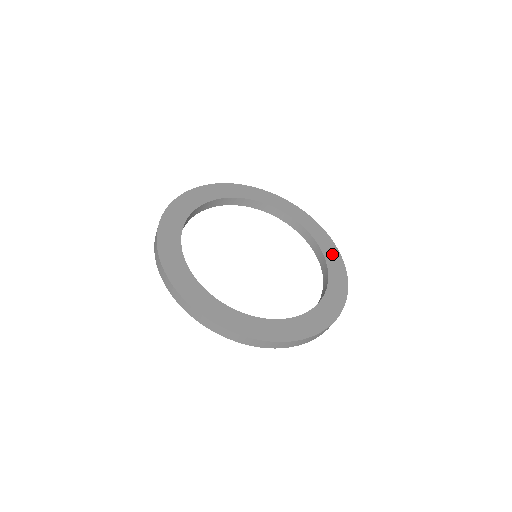
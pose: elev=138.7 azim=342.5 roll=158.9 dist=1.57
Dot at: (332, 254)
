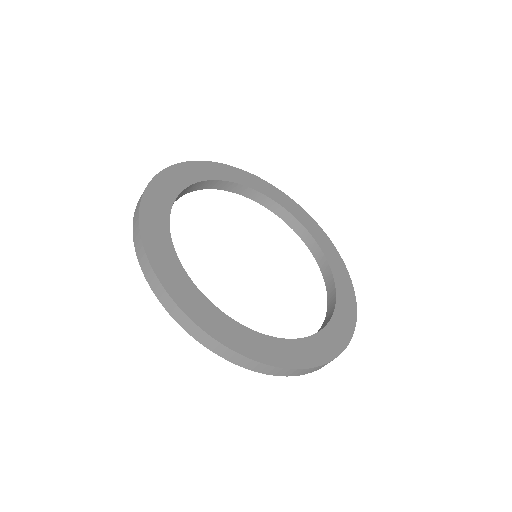
Dot at: (347, 307)
